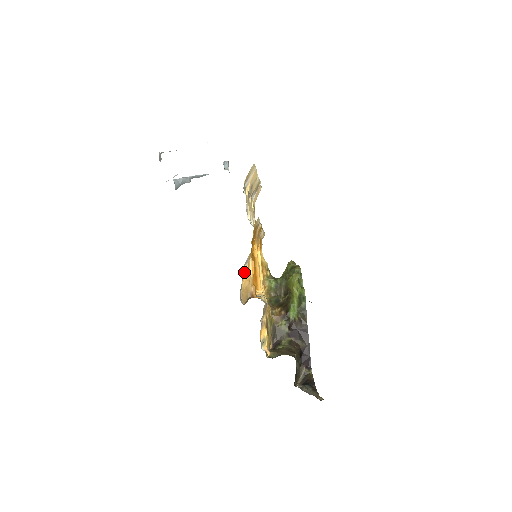
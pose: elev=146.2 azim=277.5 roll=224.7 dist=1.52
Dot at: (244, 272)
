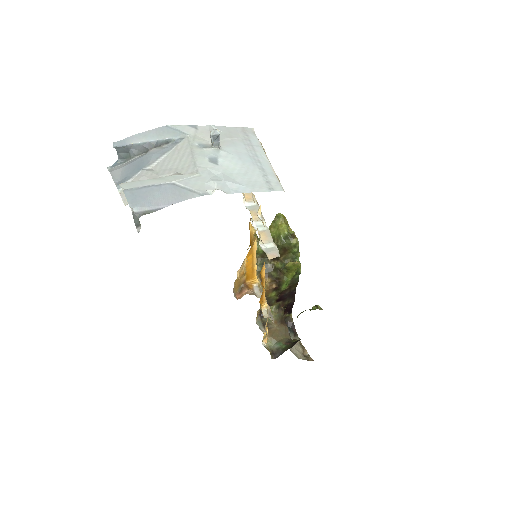
Dot at: (239, 270)
